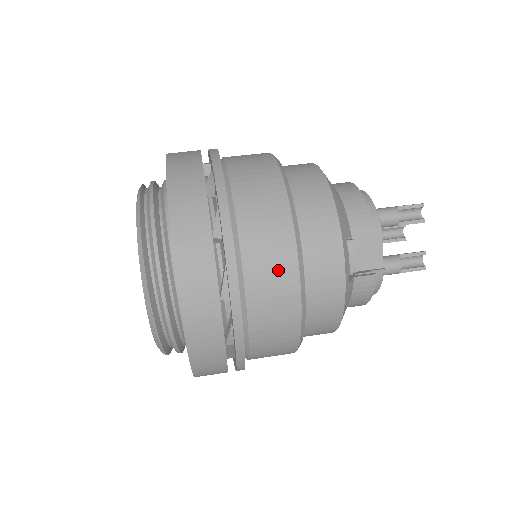
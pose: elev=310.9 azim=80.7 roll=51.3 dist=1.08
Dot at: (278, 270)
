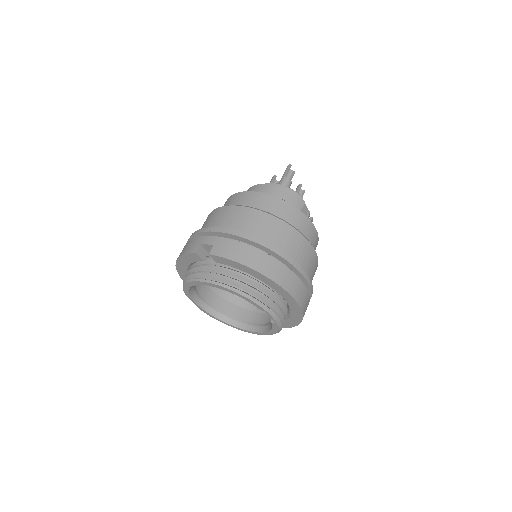
Dot at: (309, 256)
